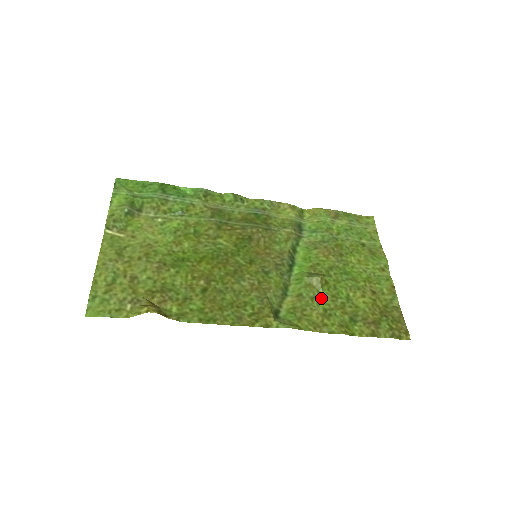
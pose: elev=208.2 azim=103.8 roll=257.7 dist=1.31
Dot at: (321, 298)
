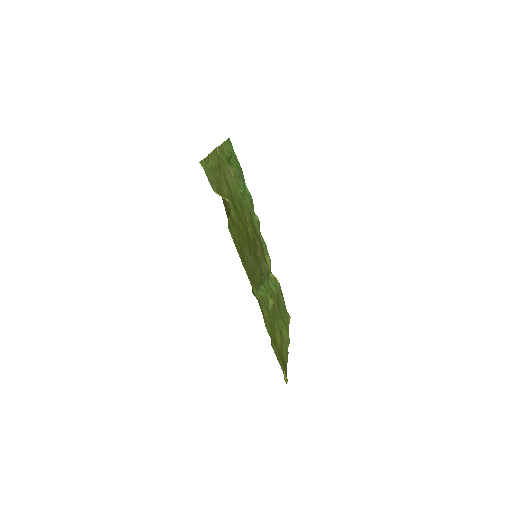
Dot at: (269, 312)
